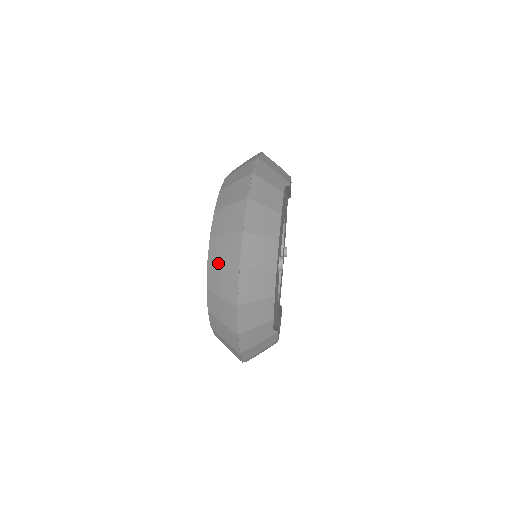
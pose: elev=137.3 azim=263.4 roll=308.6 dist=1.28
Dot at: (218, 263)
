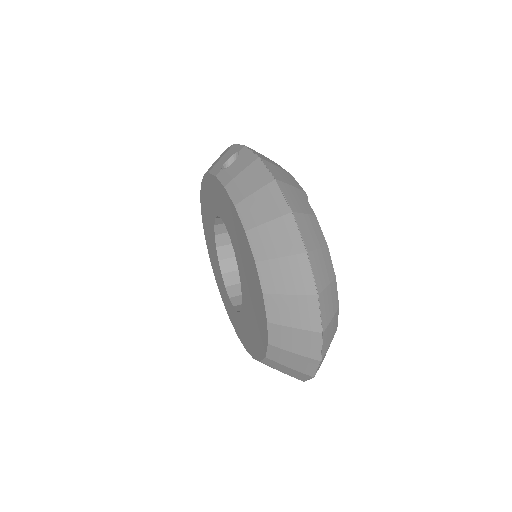
Dot at: (287, 325)
